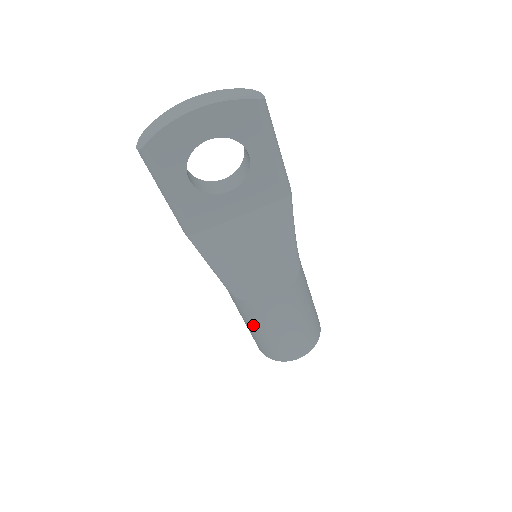
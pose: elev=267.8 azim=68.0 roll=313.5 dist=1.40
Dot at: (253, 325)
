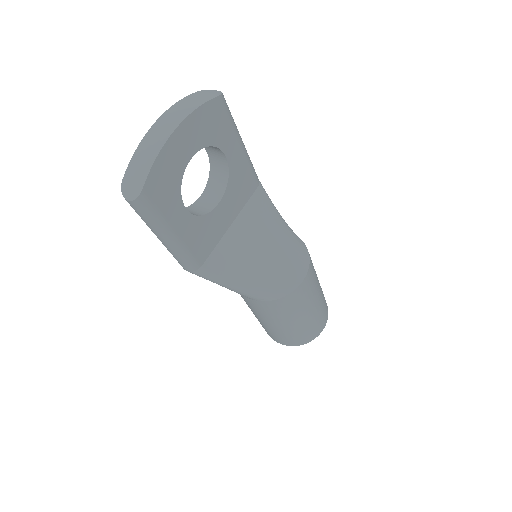
Dot at: (287, 320)
